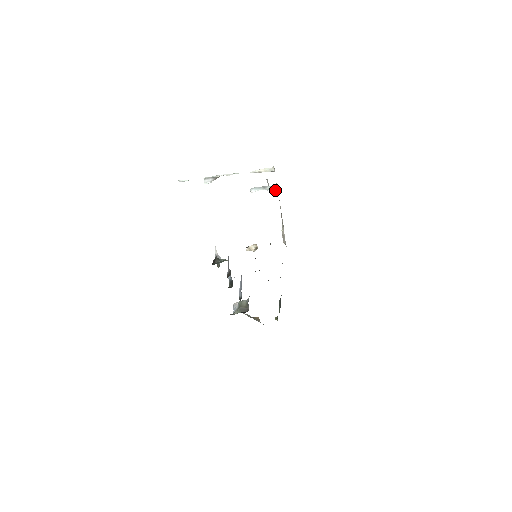
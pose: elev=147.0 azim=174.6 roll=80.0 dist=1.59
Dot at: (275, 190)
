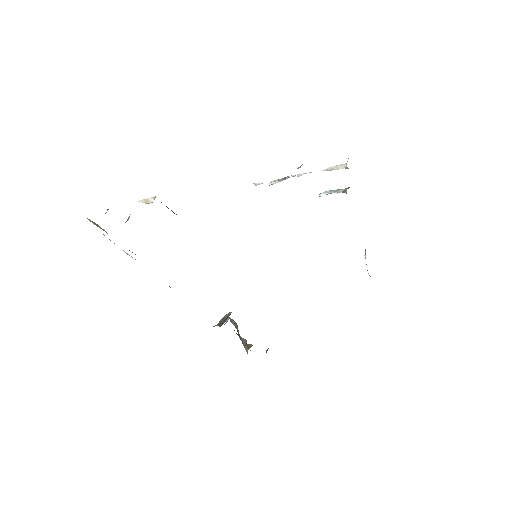
Dot at: (345, 192)
